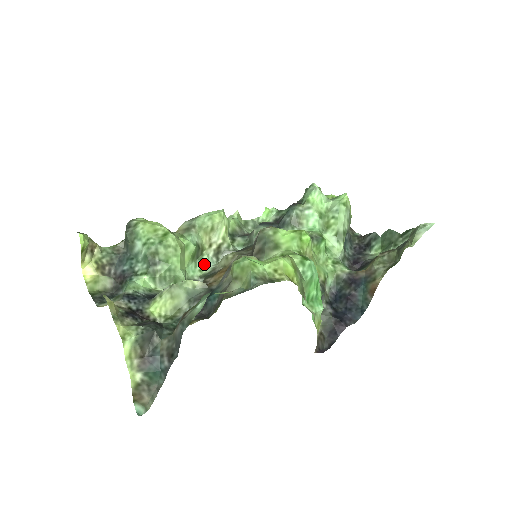
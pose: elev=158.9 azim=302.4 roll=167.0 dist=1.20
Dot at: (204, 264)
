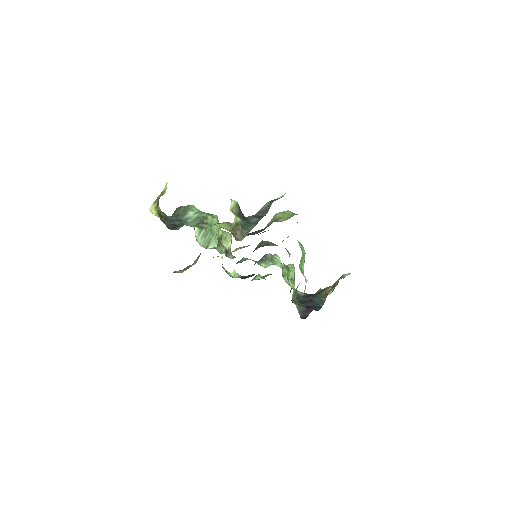
Dot at: (221, 251)
